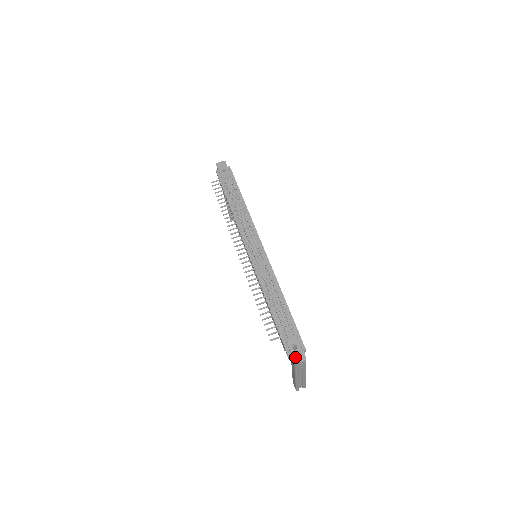
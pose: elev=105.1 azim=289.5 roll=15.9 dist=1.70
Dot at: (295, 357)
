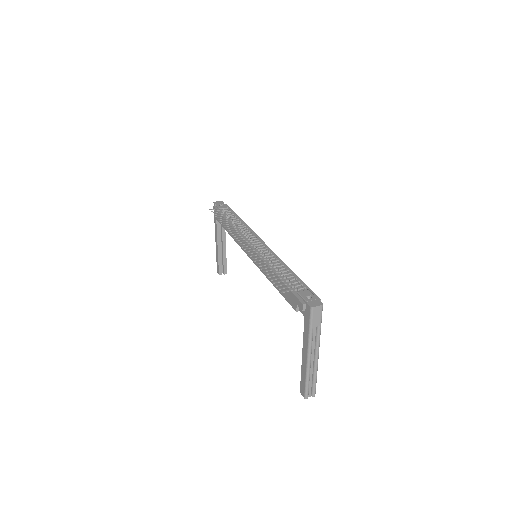
Dot at: (311, 303)
